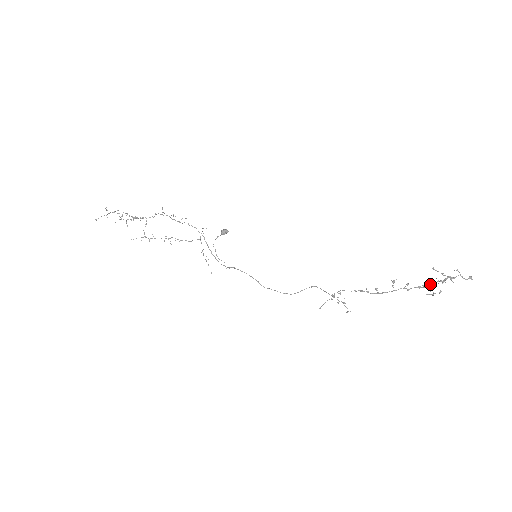
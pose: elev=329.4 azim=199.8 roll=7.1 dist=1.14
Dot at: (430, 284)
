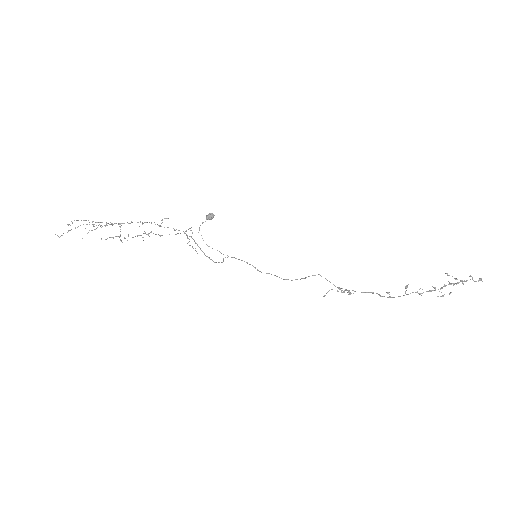
Dot at: (442, 287)
